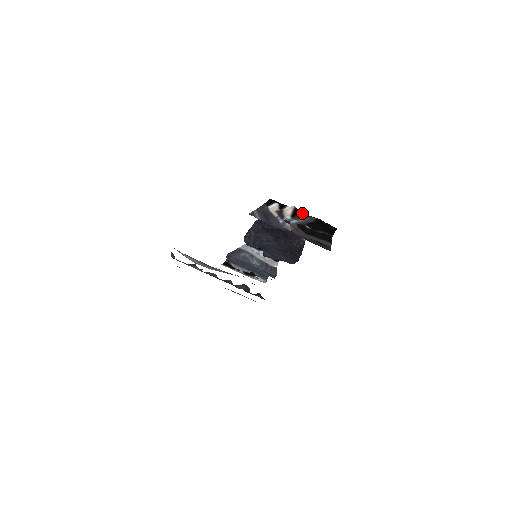
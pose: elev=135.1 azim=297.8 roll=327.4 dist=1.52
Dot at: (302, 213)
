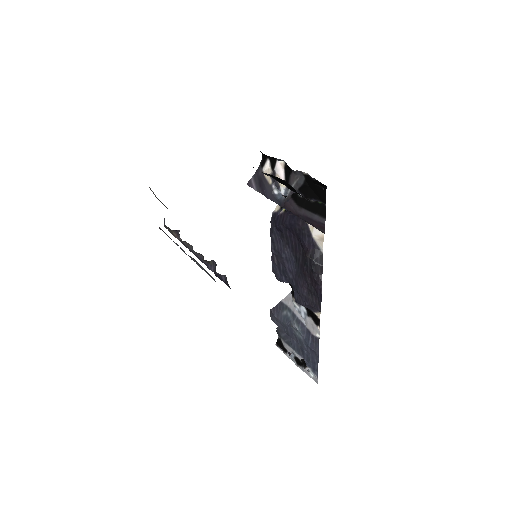
Dot at: (291, 170)
